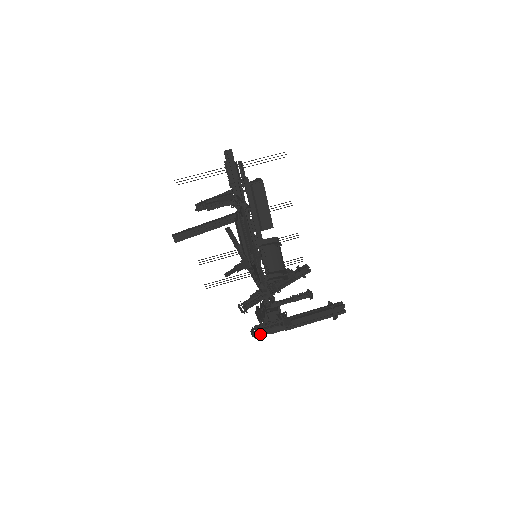
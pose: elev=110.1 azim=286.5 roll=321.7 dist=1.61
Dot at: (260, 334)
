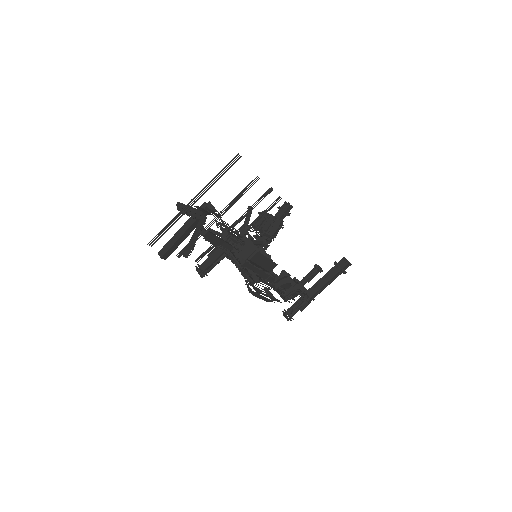
Dot at: (292, 315)
